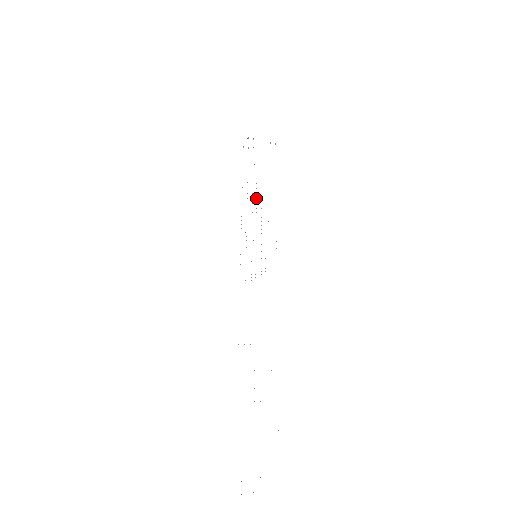
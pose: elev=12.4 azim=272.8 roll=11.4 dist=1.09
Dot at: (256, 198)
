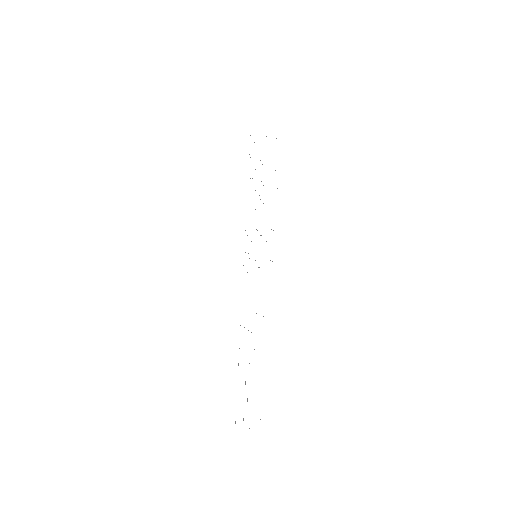
Dot at: occluded
